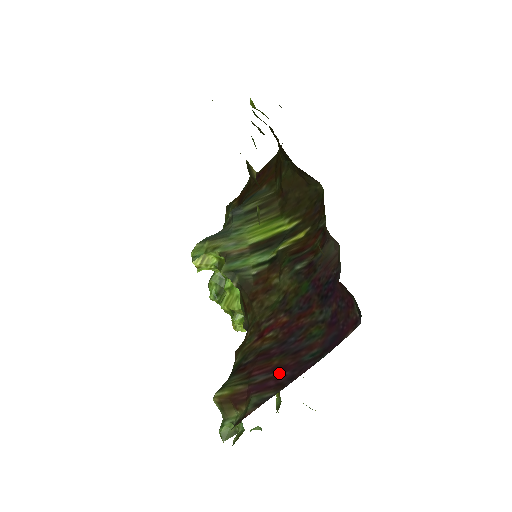
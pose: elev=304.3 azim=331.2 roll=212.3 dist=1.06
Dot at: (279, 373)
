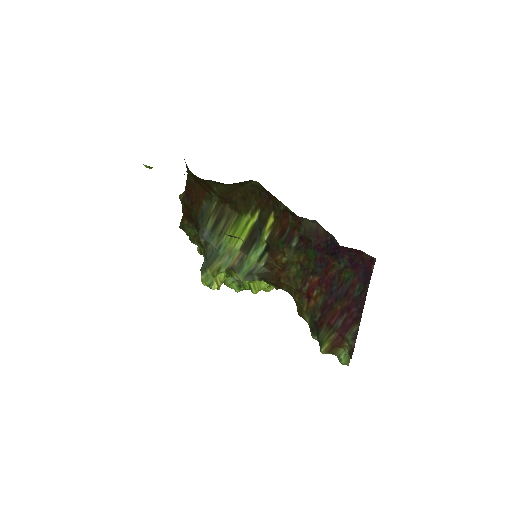
Dot at: (348, 313)
